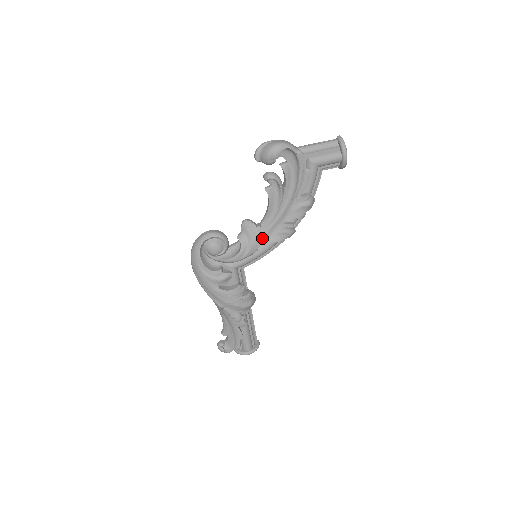
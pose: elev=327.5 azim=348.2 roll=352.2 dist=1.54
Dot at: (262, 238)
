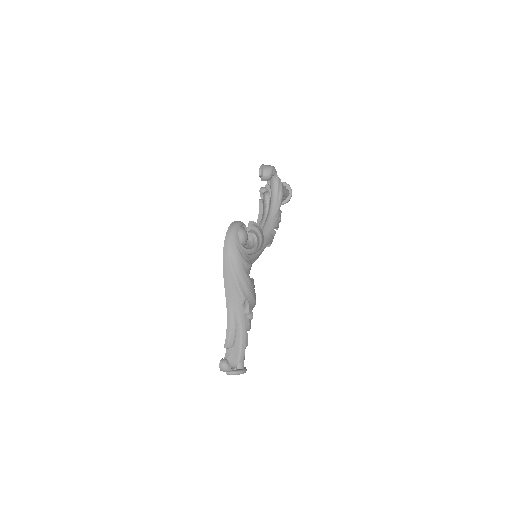
Dot at: occluded
